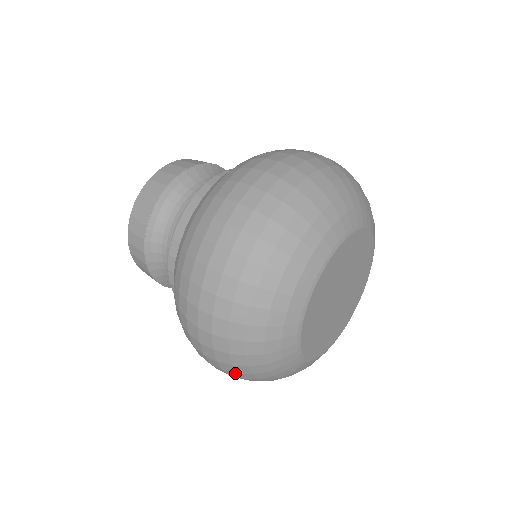
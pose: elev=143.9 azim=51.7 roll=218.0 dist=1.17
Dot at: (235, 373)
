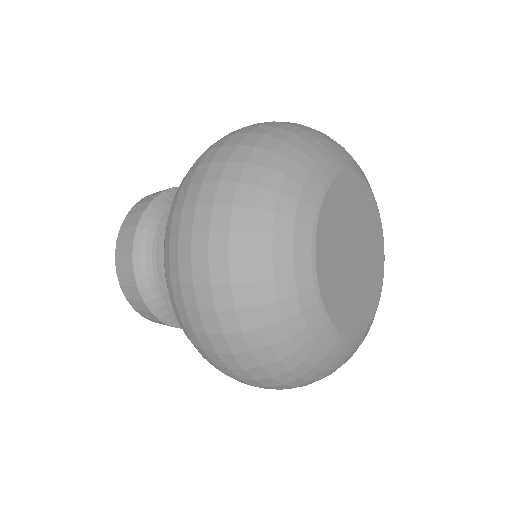
Dot at: (293, 387)
